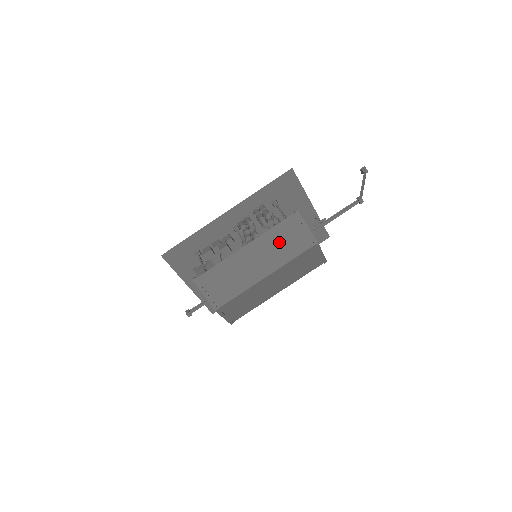
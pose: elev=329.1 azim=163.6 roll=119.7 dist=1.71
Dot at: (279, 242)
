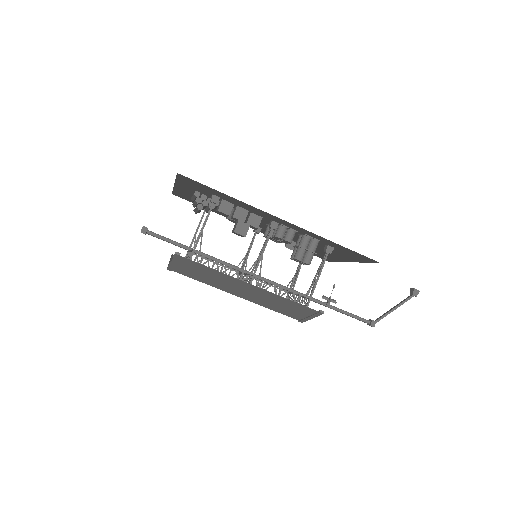
Dot at: (279, 303)
